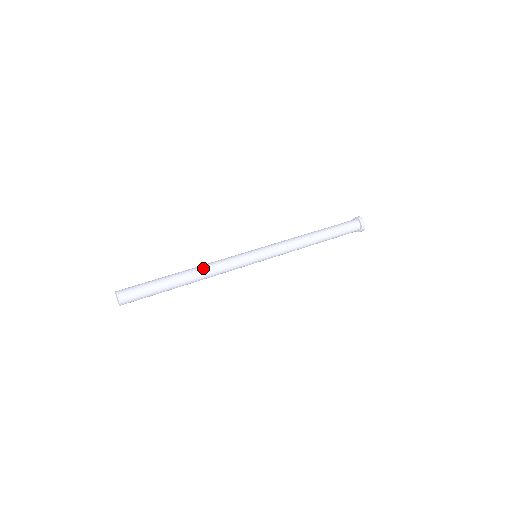
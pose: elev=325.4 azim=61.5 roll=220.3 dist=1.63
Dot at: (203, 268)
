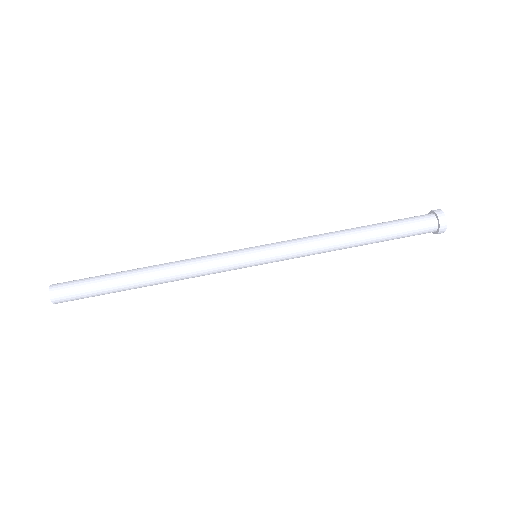
Dot at: (173, 277)
